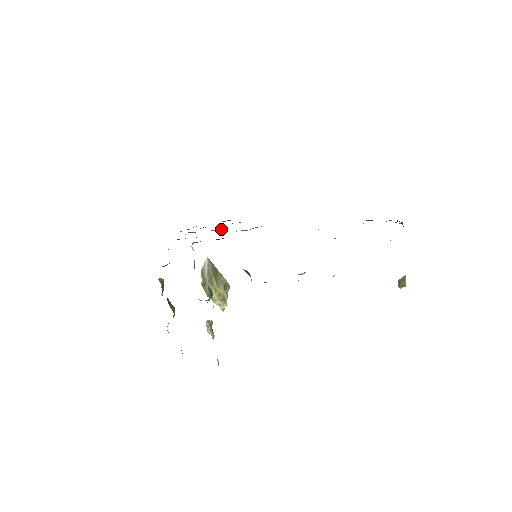
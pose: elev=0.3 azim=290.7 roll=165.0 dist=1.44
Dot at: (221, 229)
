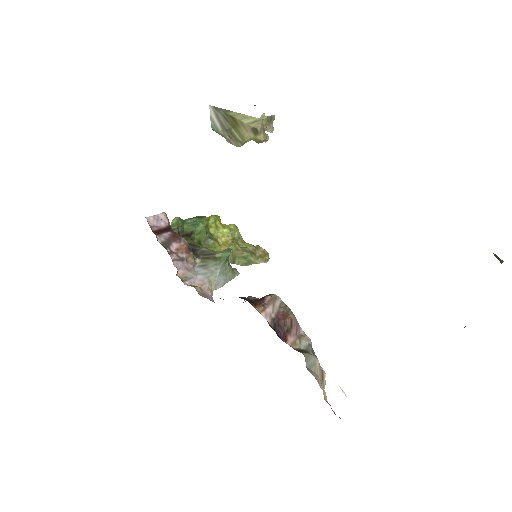
Dot at: occluded
